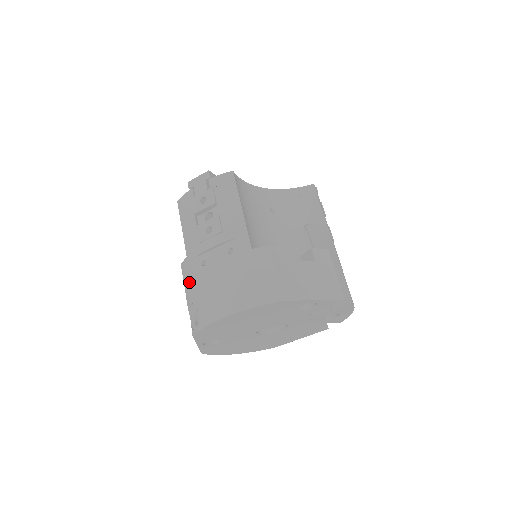
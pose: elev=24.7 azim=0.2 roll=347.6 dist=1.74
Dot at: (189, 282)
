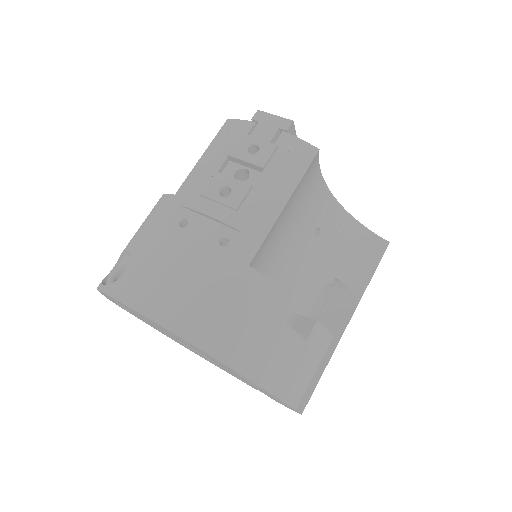
Dot at: (150, 226)
